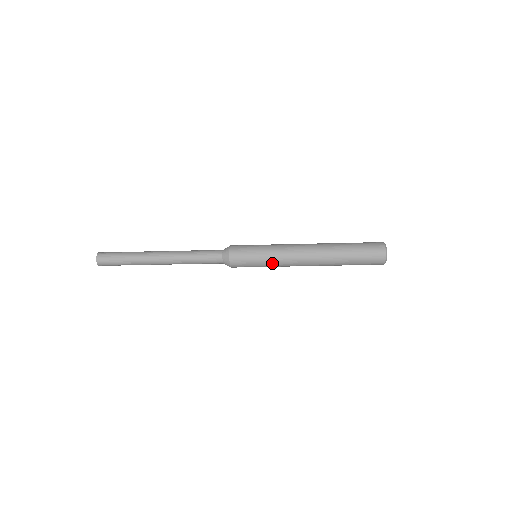
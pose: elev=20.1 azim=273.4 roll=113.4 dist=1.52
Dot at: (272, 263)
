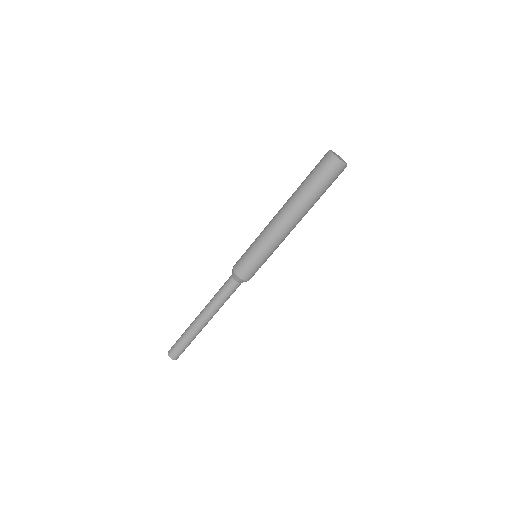
Dot at: (264, 248)
